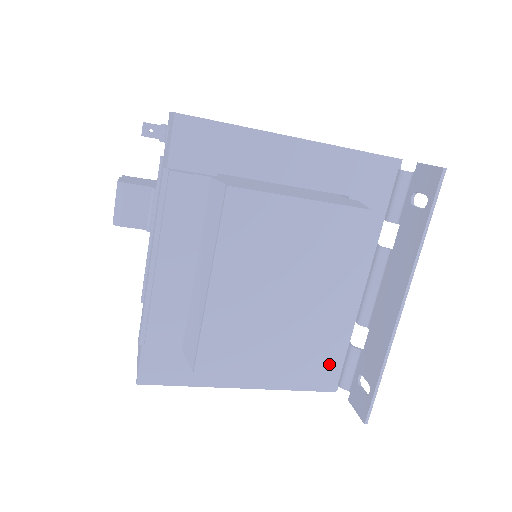
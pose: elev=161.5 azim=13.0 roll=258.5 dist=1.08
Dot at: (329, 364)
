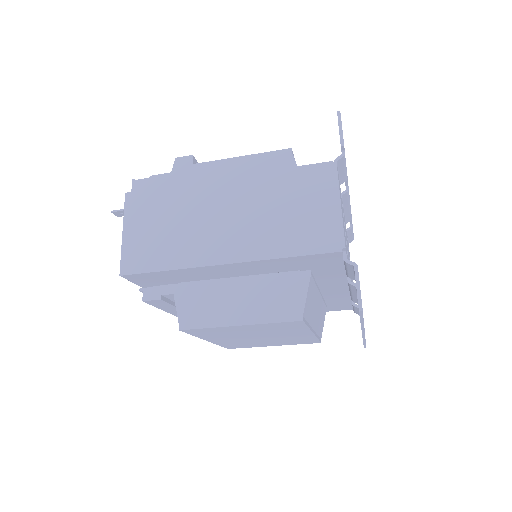
Dot at: (319, 341)
